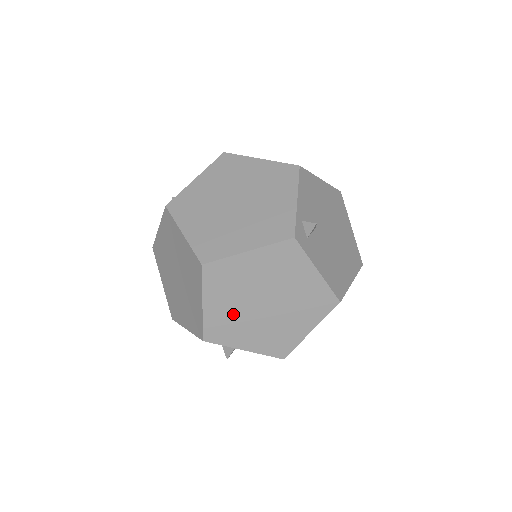
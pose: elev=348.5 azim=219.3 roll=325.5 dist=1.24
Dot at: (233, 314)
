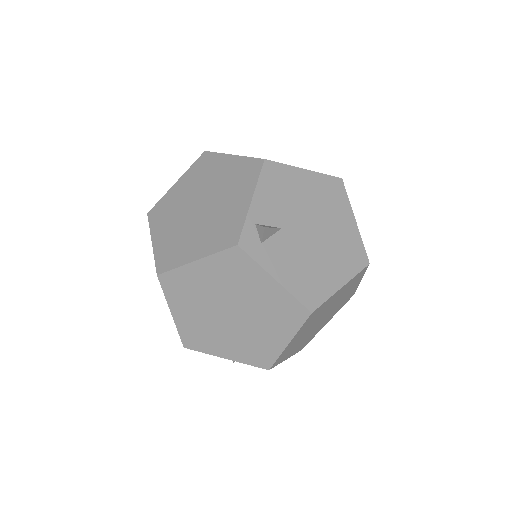
Dot at: (203, 323)
